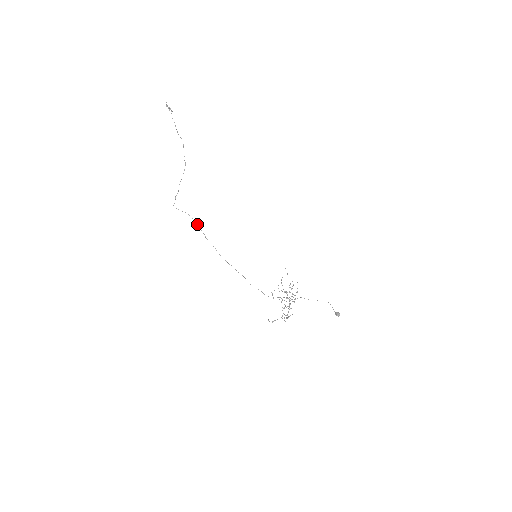
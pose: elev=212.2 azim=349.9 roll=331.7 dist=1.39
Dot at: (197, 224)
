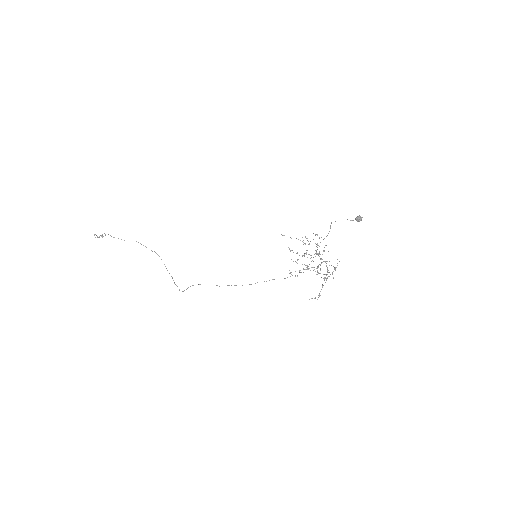
Dot at: occluded
